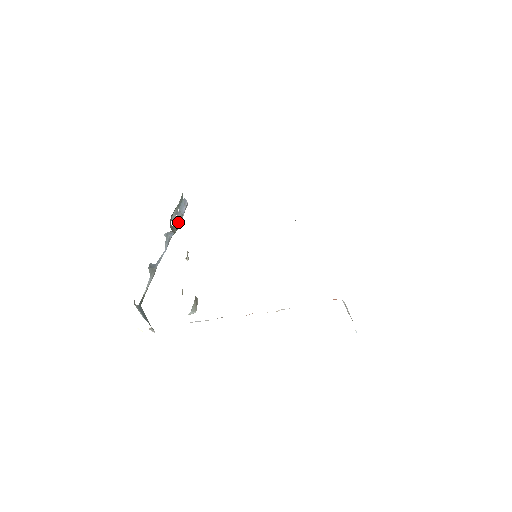
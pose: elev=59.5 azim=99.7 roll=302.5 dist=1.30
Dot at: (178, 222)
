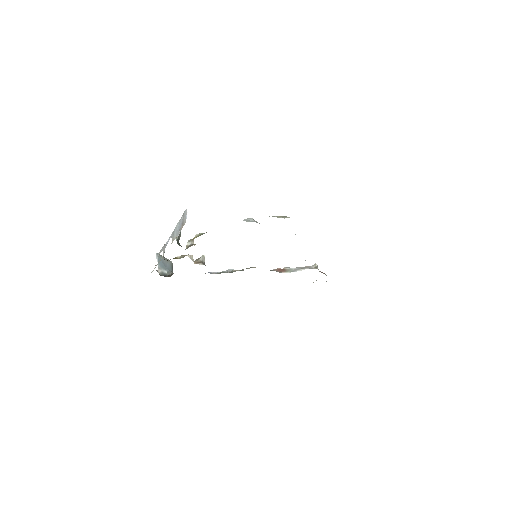
Dot at: (179, 222)
